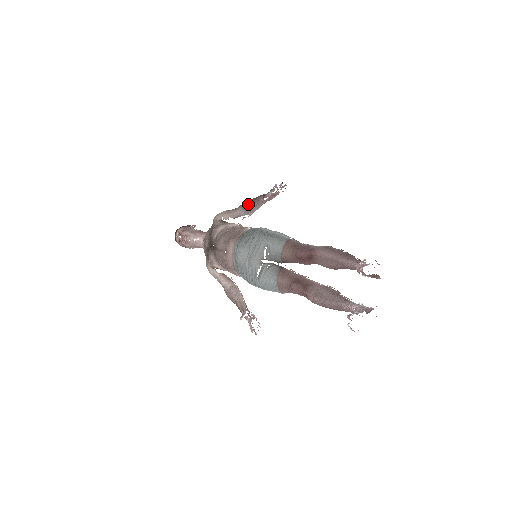
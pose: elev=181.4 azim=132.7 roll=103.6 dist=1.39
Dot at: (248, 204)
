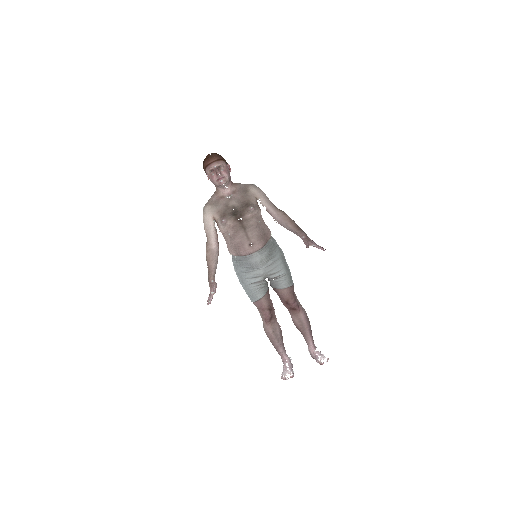
Dot at: (289, 223)
